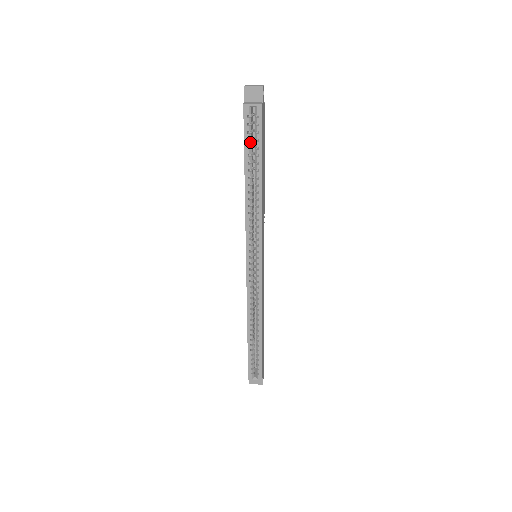
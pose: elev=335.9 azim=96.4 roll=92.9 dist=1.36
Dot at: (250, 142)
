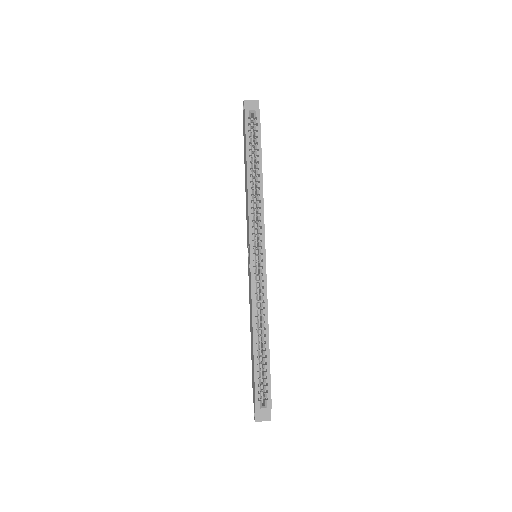
Dot at: (251, 139)
